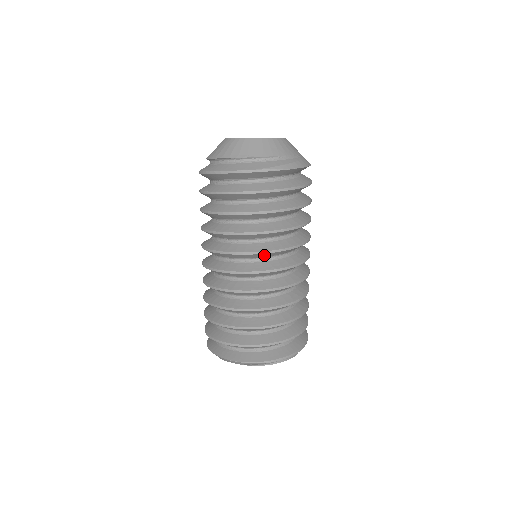
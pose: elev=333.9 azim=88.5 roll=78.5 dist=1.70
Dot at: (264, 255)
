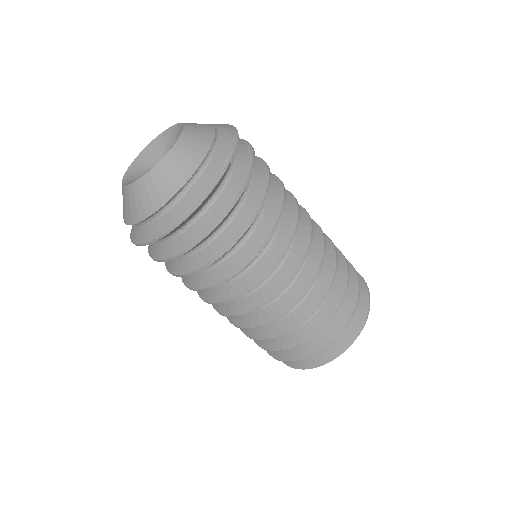
Dot at: occluded
